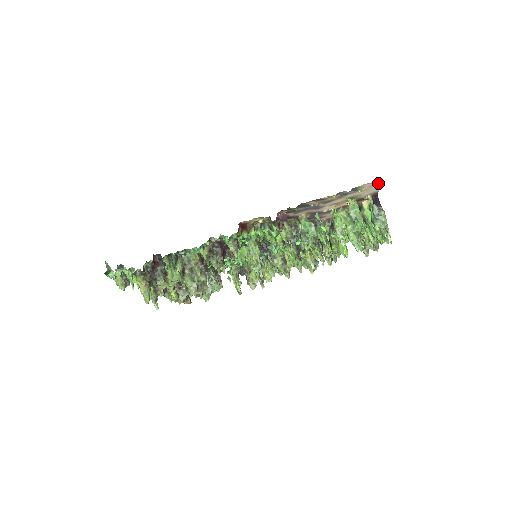
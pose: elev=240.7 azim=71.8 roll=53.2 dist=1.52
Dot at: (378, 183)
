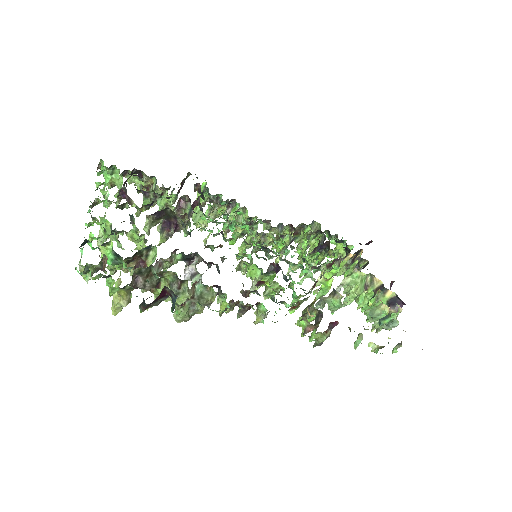
Dot at: occluded
